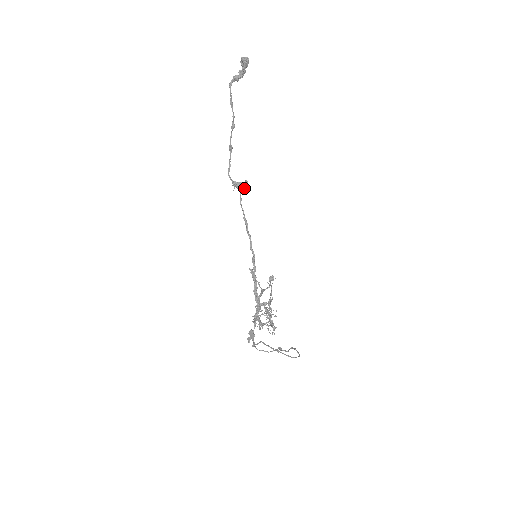
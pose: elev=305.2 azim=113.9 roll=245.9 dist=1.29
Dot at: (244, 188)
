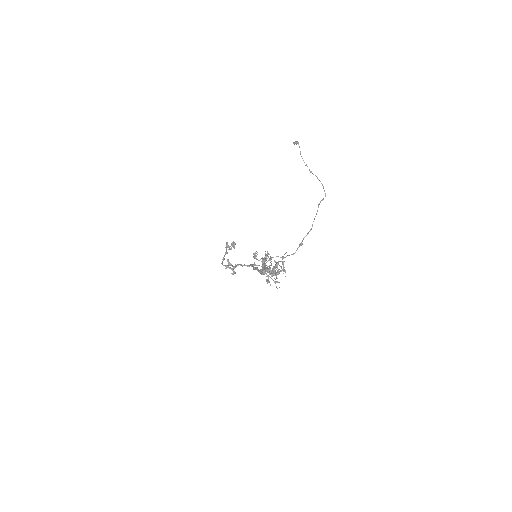
Dot at: (233, 271)
